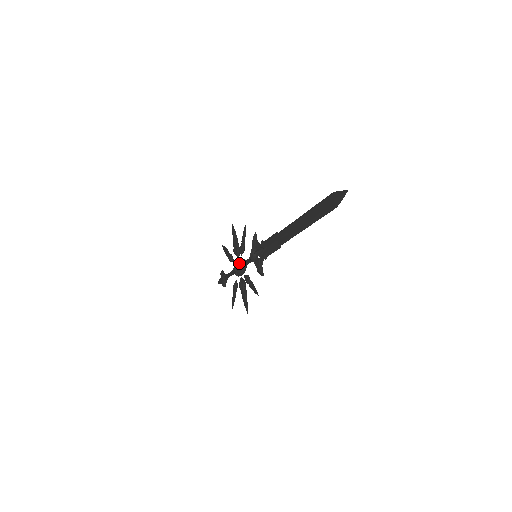
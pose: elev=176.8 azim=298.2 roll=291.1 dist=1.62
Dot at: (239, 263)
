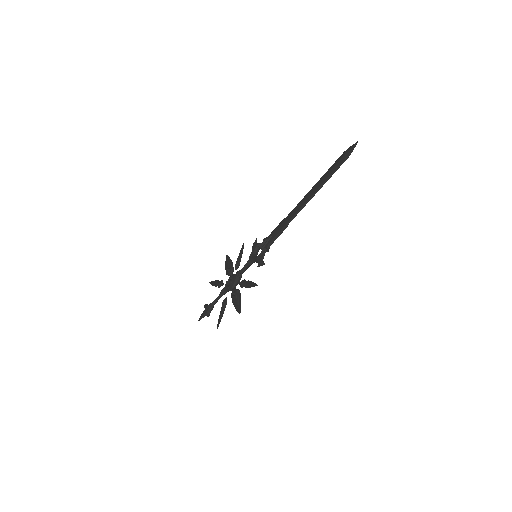
Dot at: (234, 275)
